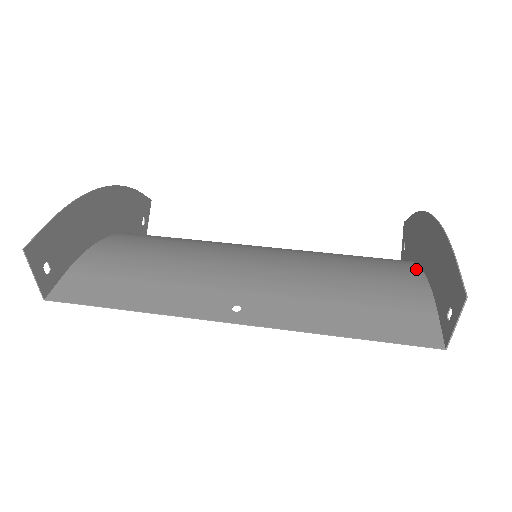
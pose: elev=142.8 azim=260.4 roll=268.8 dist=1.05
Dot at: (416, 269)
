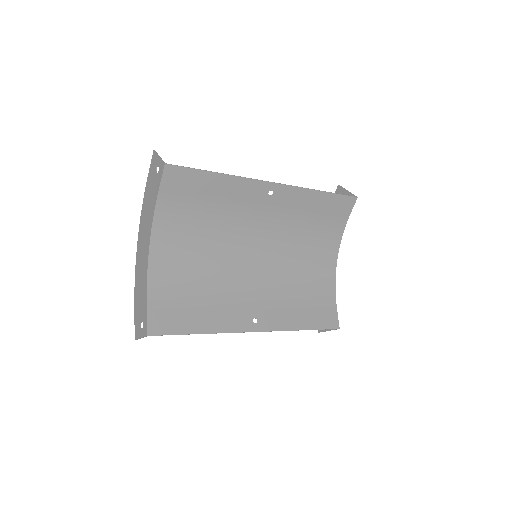
Dot at: (334, 260)
